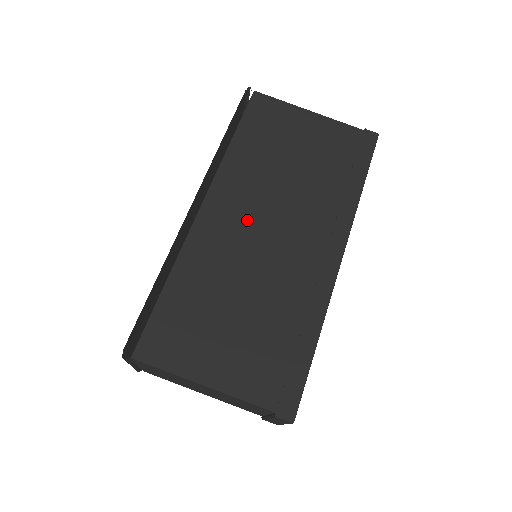
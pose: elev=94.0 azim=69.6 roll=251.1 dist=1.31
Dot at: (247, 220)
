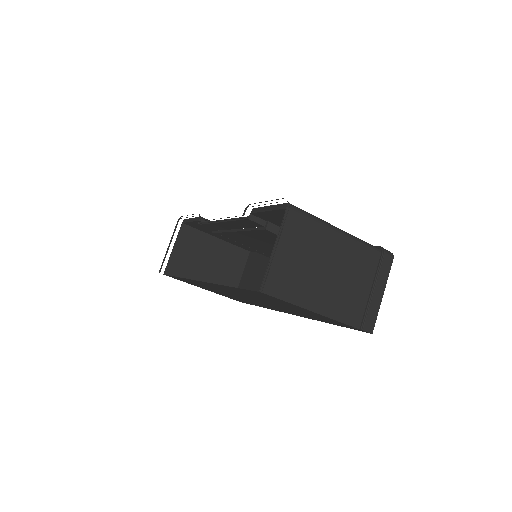
Dot at: occluded
